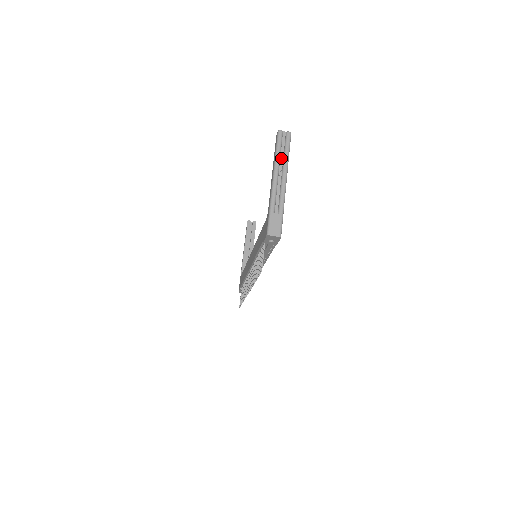
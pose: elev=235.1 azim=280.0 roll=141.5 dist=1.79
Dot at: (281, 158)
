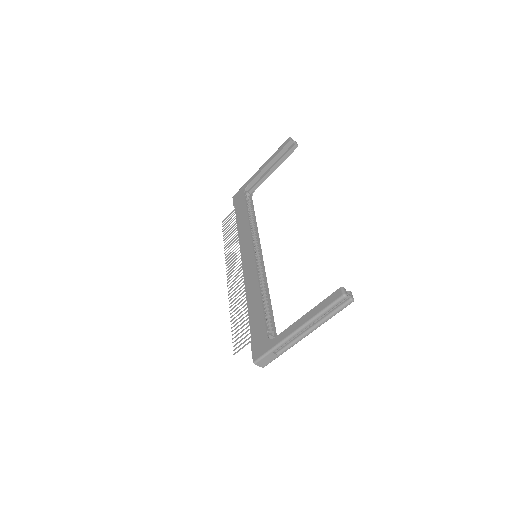
Dot at: (322, 315)
